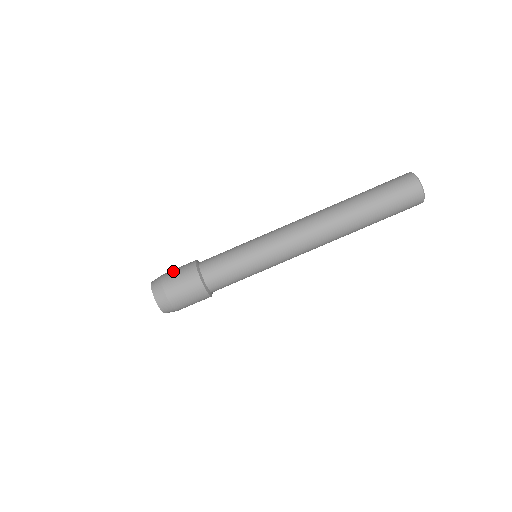
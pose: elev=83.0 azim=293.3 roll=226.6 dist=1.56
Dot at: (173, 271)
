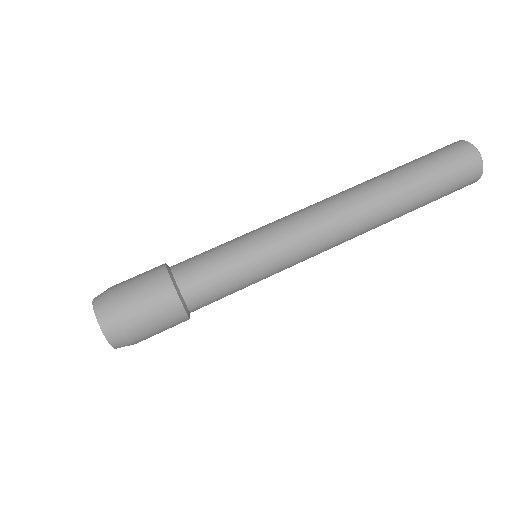
Dot at: occluded
